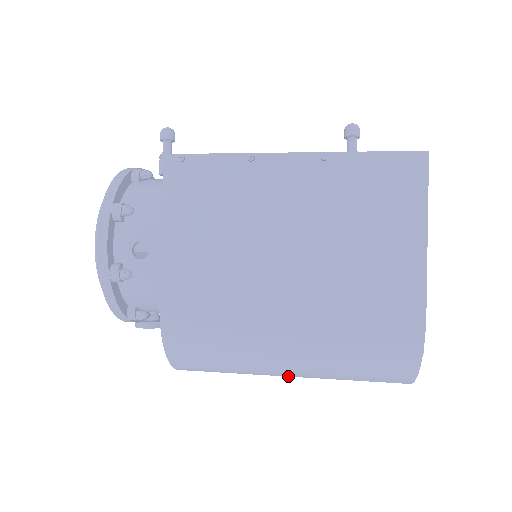
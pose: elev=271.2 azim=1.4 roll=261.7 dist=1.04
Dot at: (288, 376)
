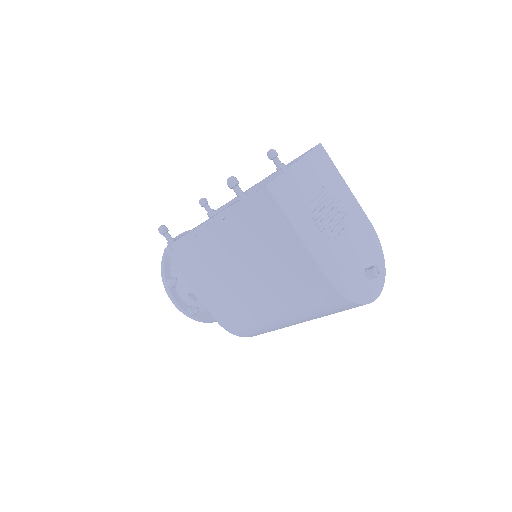
Dot at: occluded
